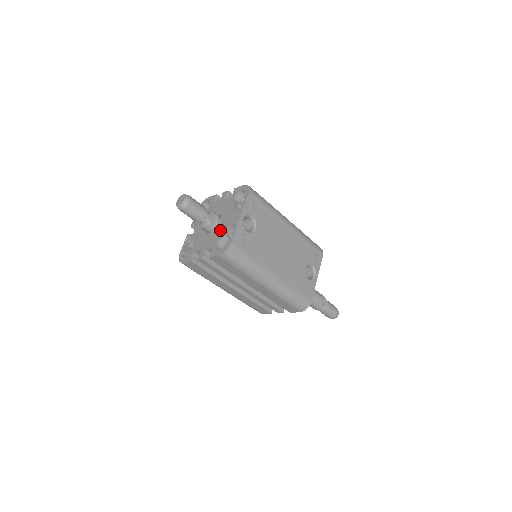
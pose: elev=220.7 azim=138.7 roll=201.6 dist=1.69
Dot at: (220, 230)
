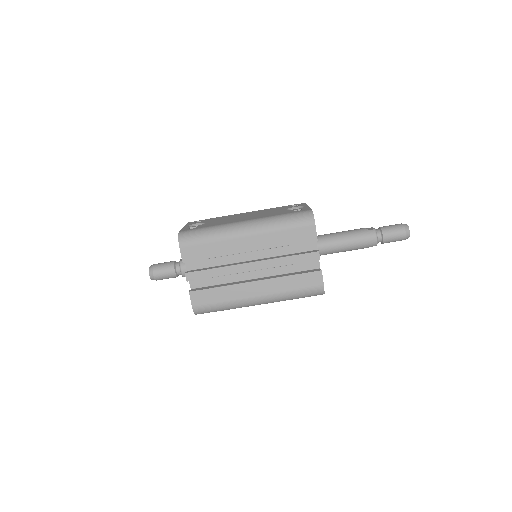
Dot at: occluded
